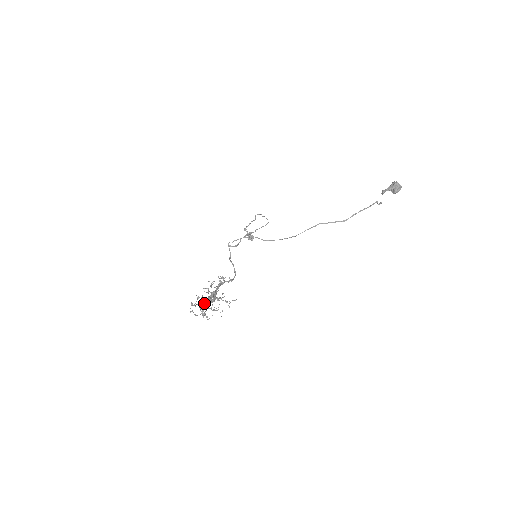
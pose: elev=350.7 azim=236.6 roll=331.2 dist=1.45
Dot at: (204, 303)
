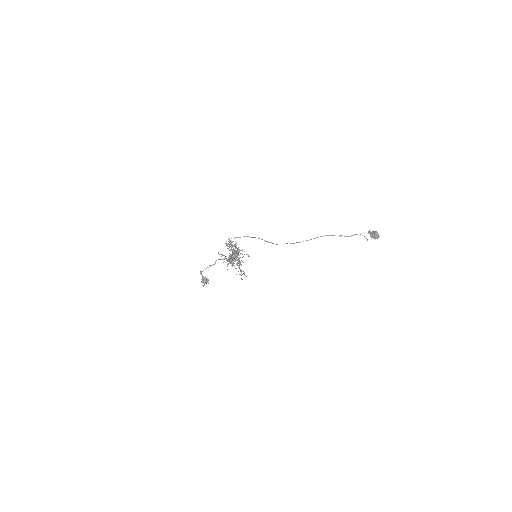
Dot at: occluded
